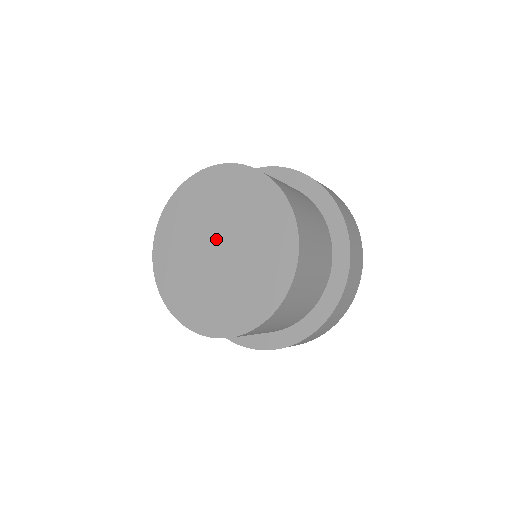
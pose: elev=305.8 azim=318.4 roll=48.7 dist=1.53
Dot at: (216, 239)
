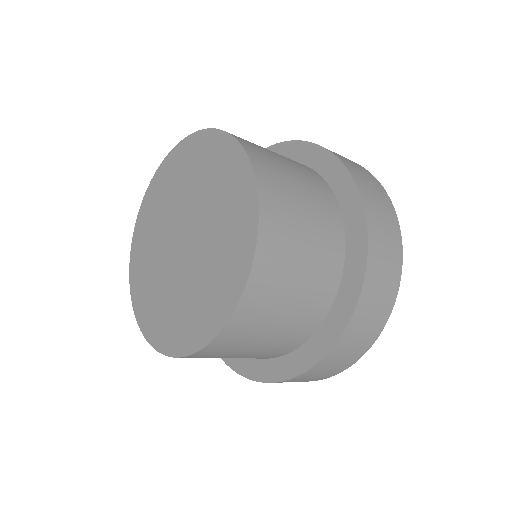
Dot at: (181, 227)
